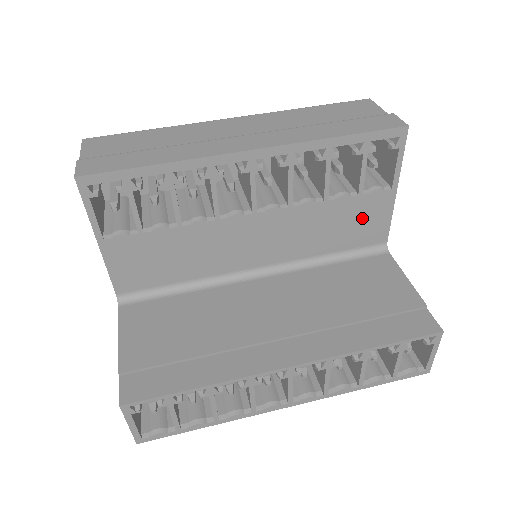
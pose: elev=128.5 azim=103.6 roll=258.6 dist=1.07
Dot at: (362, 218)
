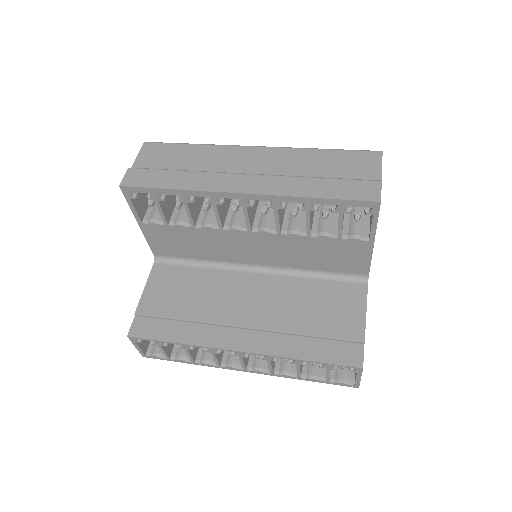
Dot at: (343, 254)
